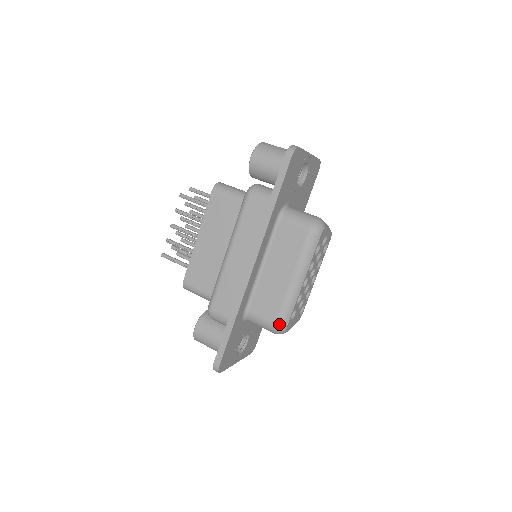
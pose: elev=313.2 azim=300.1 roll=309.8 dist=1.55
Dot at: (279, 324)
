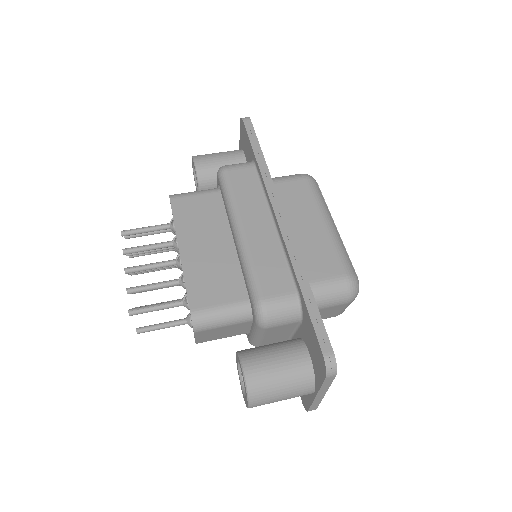
Dot at: (350, 274)
